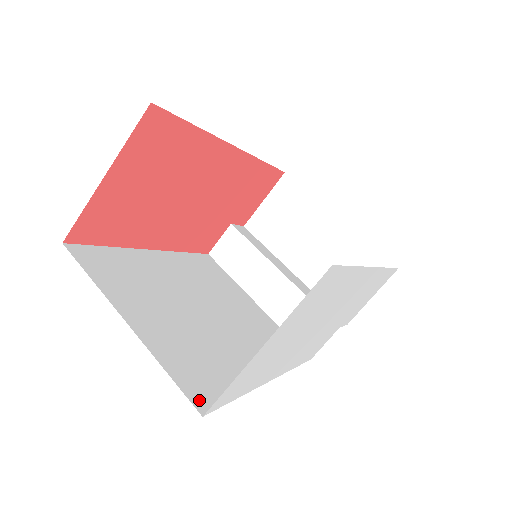
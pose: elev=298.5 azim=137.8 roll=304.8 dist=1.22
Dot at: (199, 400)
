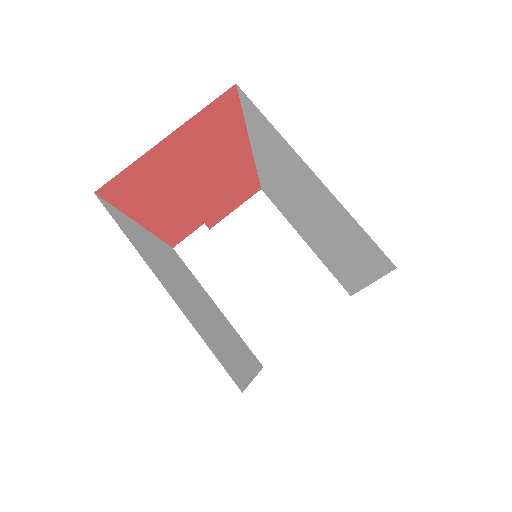
Dot at: (233, 377)
